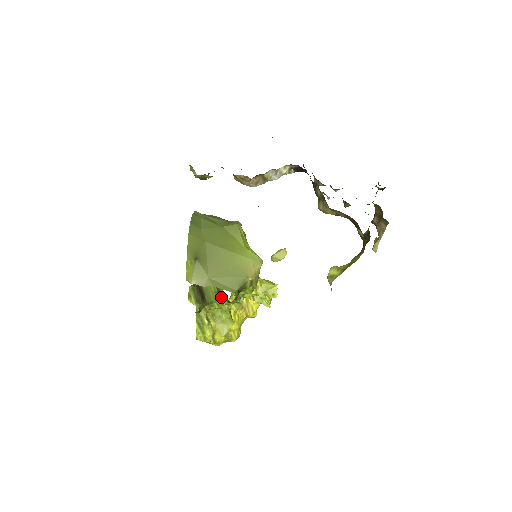
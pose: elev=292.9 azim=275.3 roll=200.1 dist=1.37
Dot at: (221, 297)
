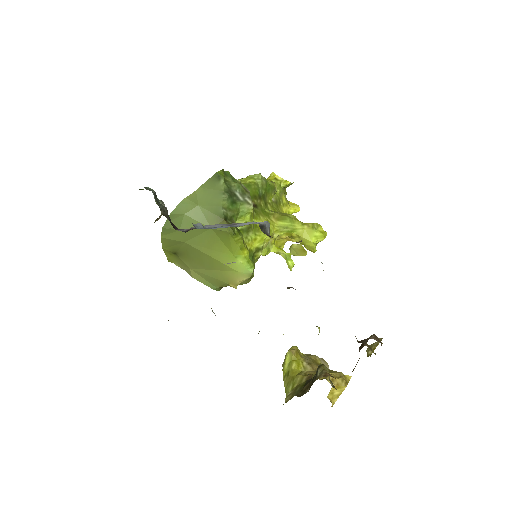
Dot at: occluded
